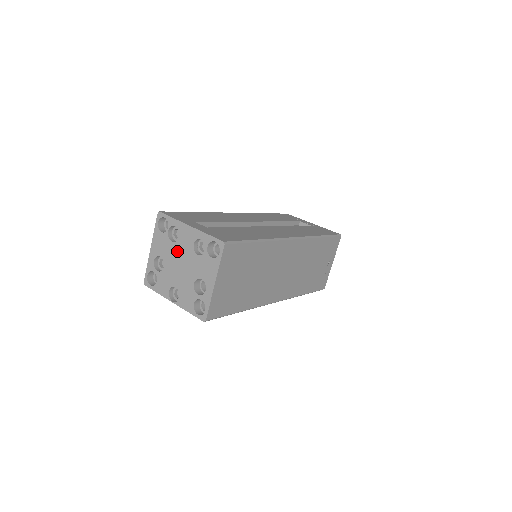
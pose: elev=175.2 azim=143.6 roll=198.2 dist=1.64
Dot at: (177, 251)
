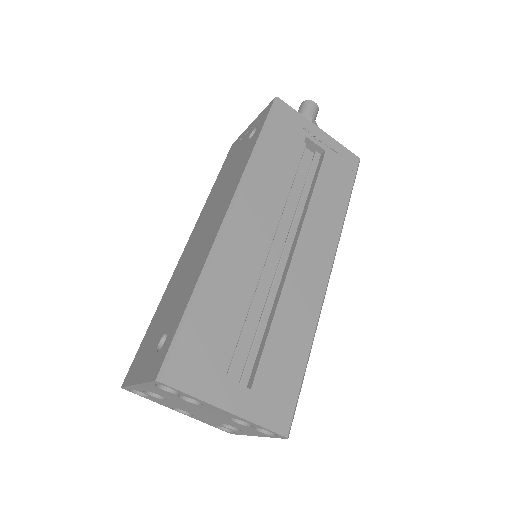
Dot at: (195, 407)
